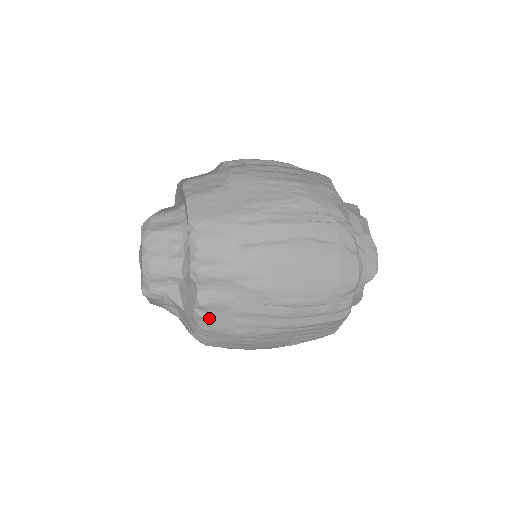
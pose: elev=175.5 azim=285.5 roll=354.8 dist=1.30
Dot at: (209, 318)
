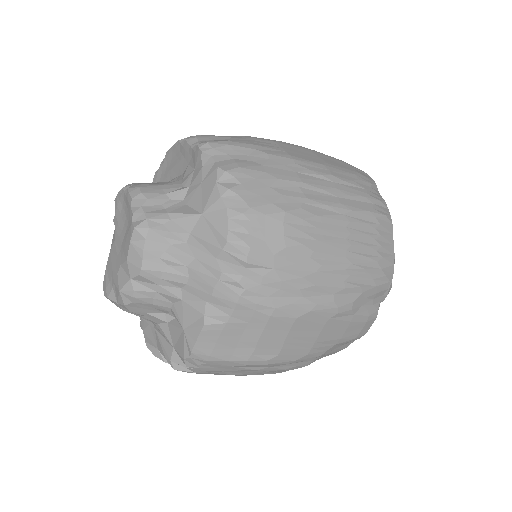
Dot at: (241, 190)
